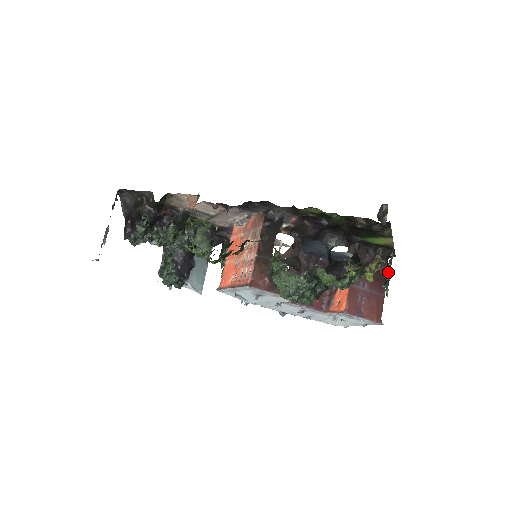
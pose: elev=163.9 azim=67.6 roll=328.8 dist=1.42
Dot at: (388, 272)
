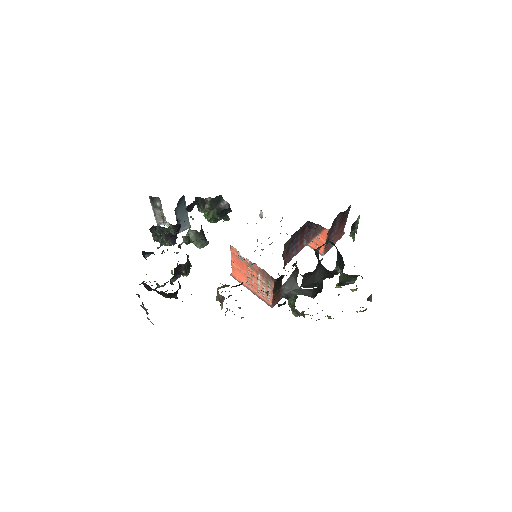
Dot at: (355, 232)
